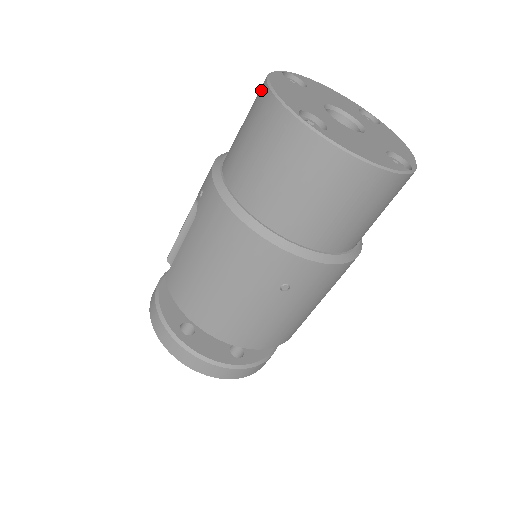
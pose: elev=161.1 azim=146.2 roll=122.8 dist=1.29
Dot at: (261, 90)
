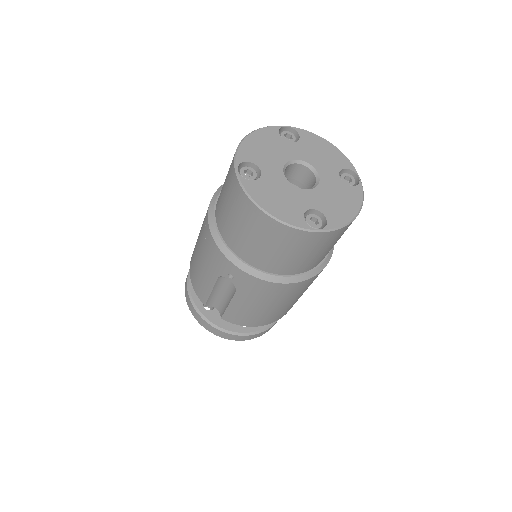
Dot at: (257, 215)
